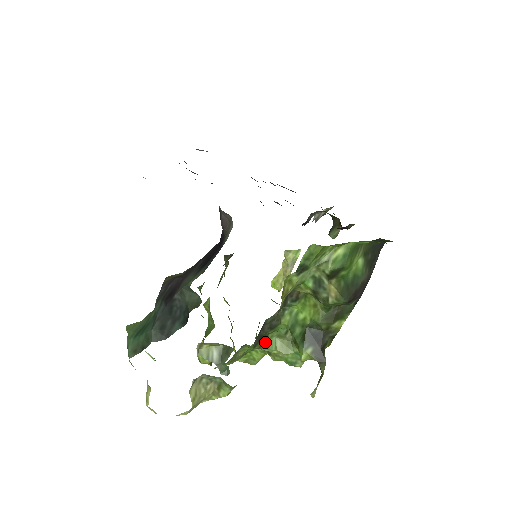
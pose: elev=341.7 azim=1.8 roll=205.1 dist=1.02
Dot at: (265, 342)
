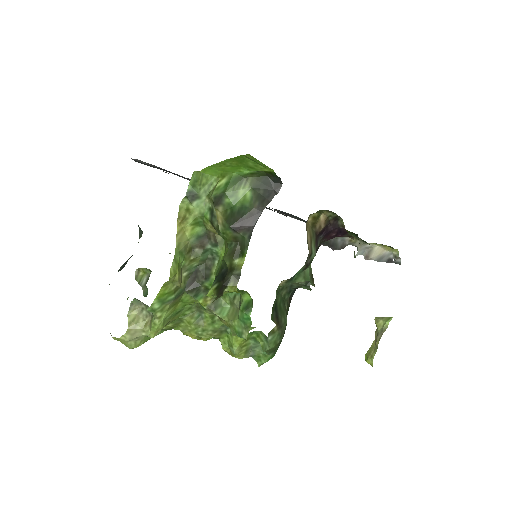
Dot at: (215, 305)
